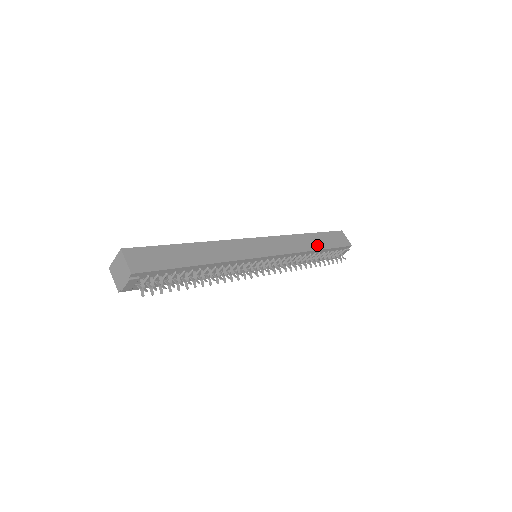
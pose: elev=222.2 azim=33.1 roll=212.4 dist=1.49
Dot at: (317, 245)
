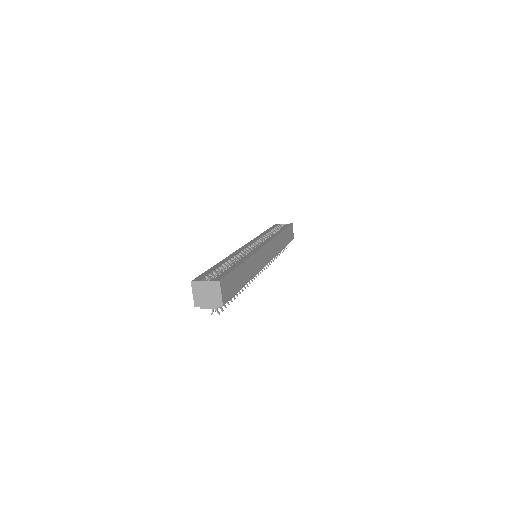
Dot at: (284, 243)
